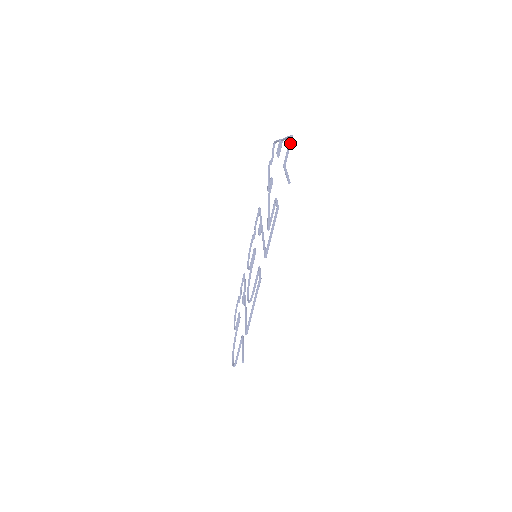
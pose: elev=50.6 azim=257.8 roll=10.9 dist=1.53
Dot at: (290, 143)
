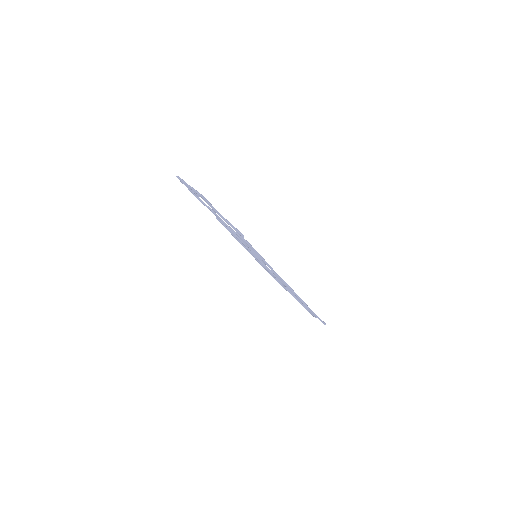
Dot at: (206, 201)
